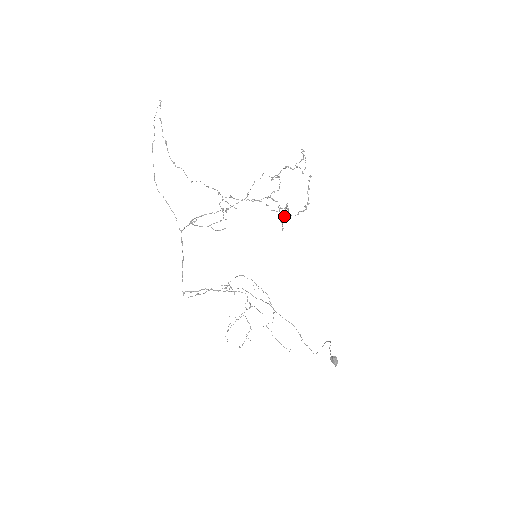
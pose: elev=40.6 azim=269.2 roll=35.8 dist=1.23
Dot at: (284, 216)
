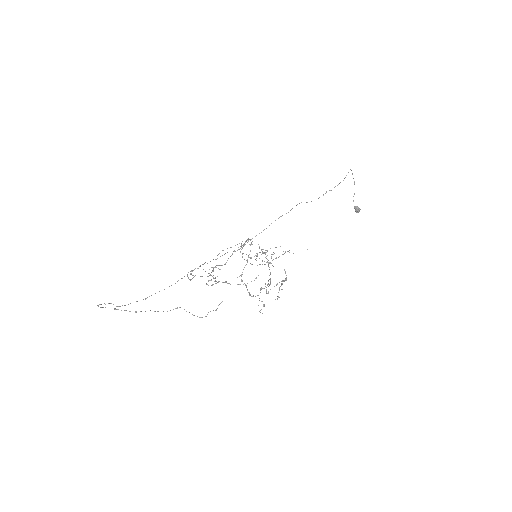
Dot at: occluded
